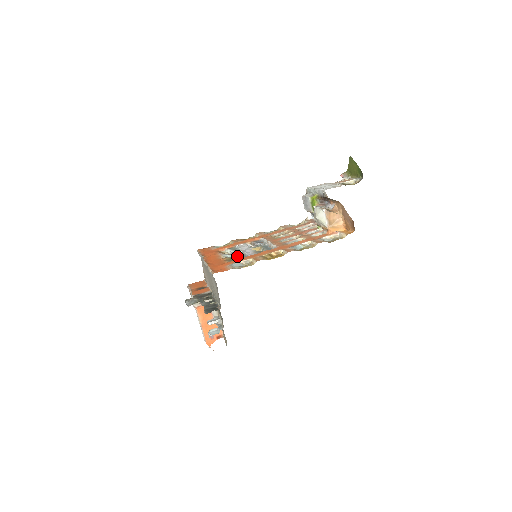
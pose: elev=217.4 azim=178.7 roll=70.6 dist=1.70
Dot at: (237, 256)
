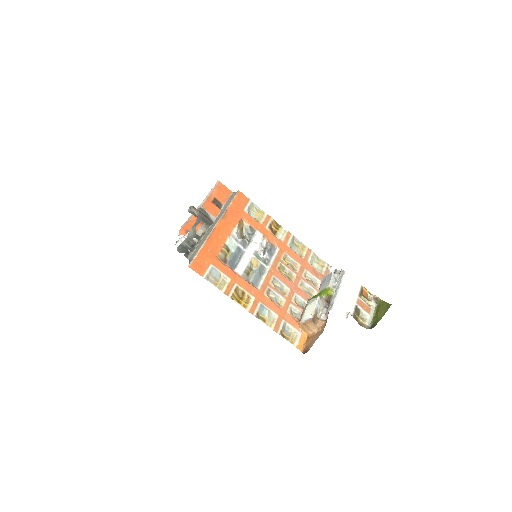
Dot at: (234, 255)
